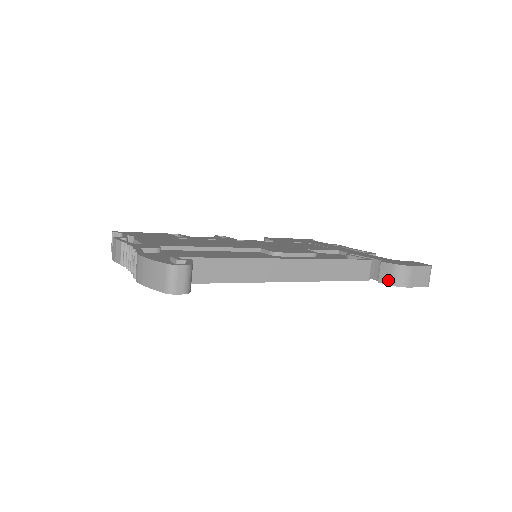
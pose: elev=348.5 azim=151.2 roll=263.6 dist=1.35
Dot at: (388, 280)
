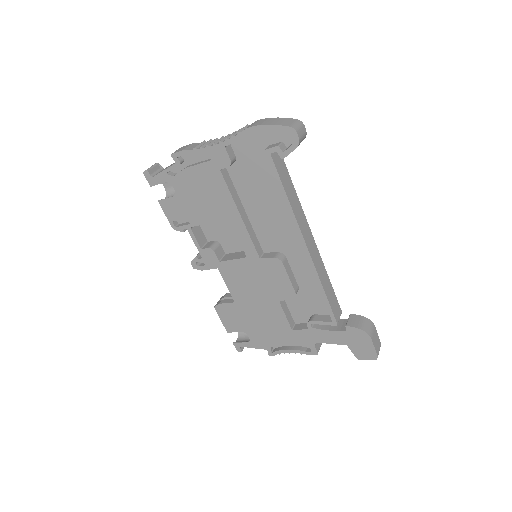
Dot at: (356, 325)
